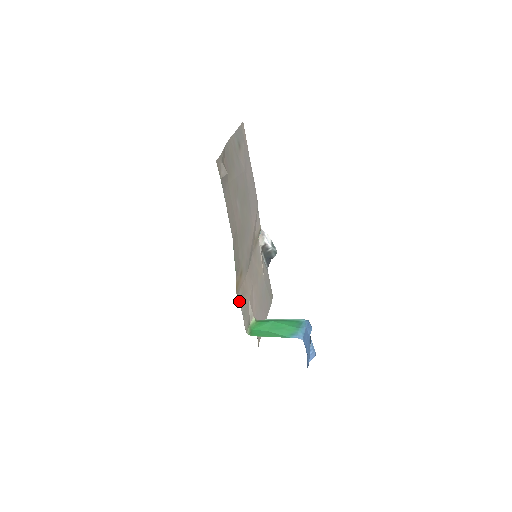
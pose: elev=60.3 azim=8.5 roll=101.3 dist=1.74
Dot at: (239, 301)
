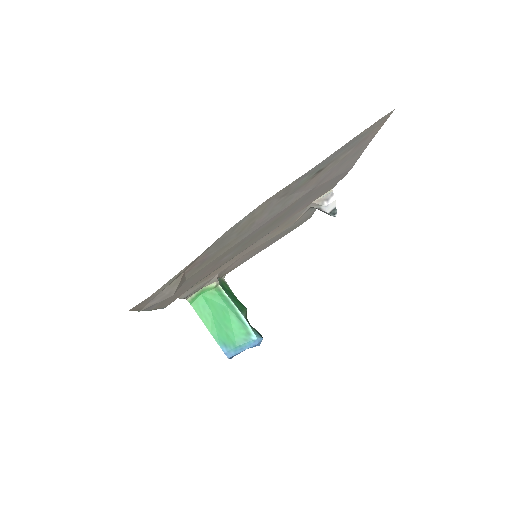
Dot at: (181, 295)
